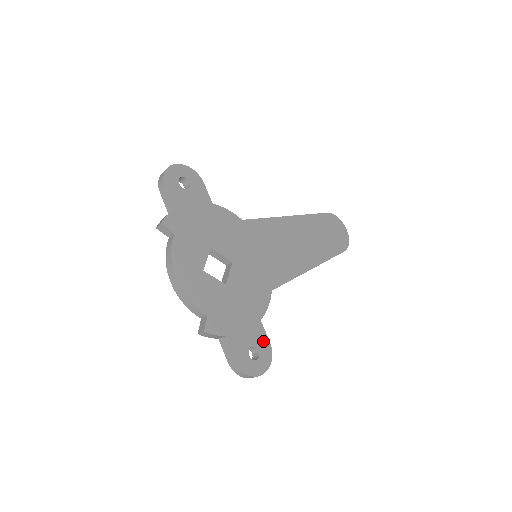
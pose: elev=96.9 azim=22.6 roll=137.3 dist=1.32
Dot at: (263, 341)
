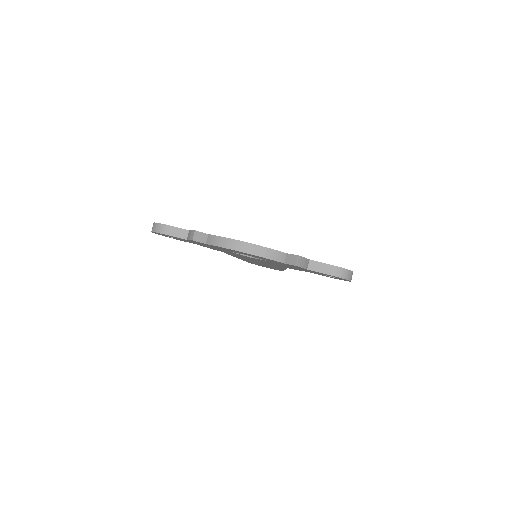
Dot at: occluded
